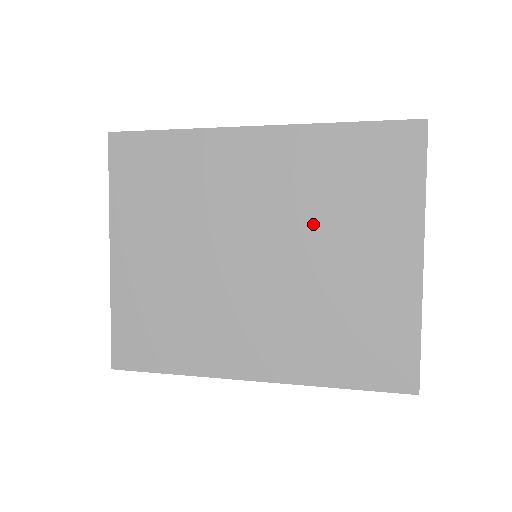
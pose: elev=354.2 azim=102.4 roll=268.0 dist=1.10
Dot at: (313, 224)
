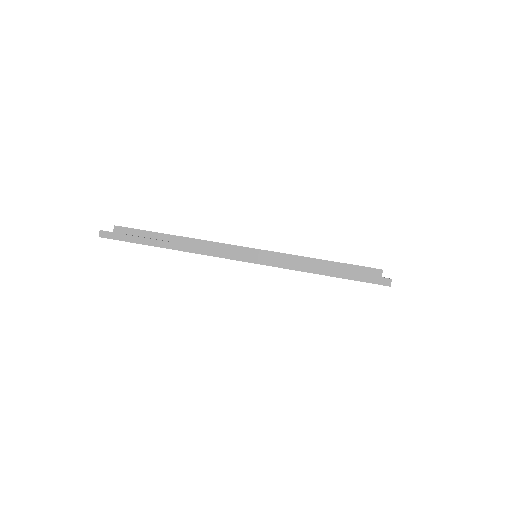
Dot at: occluded
